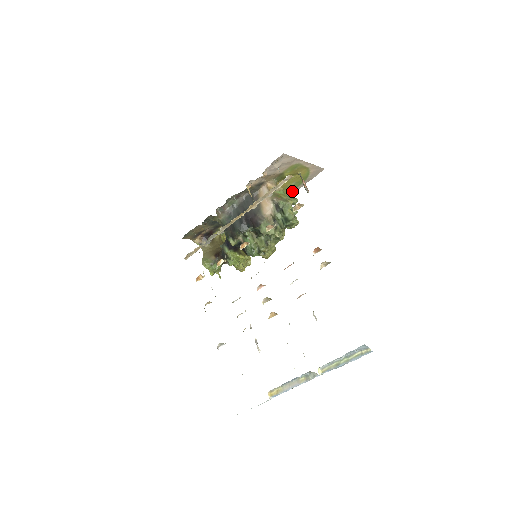
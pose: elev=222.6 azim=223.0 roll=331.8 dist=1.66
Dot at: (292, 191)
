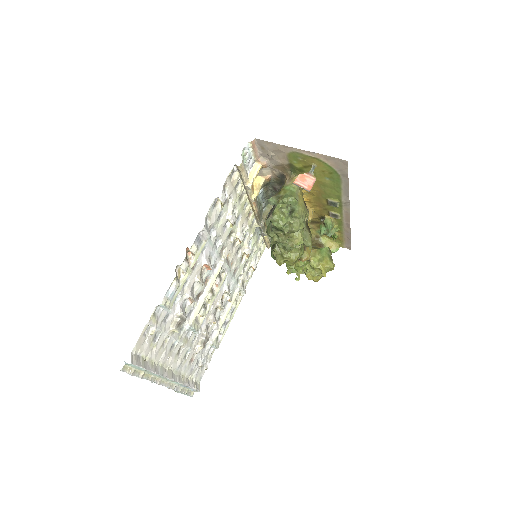
Dot at: (343, 190)
